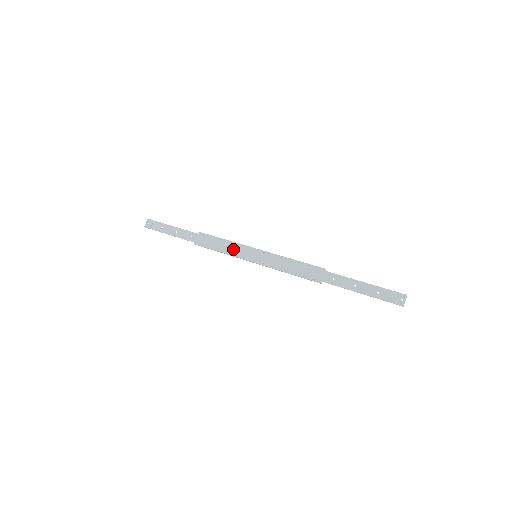
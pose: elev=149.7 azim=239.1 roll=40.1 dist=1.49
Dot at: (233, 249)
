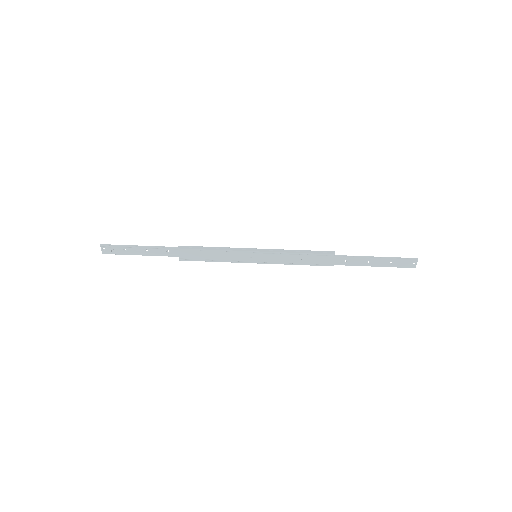
Dot at: (227, 255)
